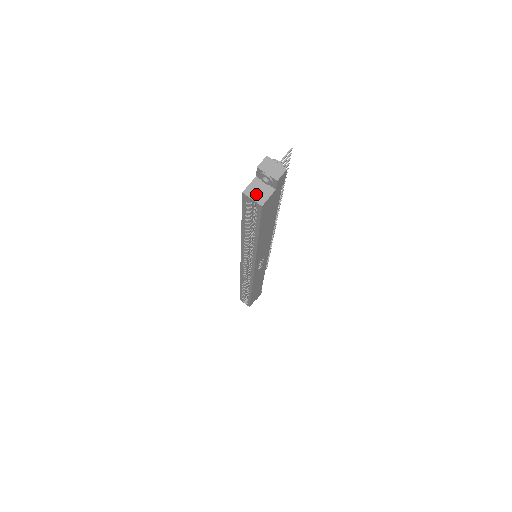
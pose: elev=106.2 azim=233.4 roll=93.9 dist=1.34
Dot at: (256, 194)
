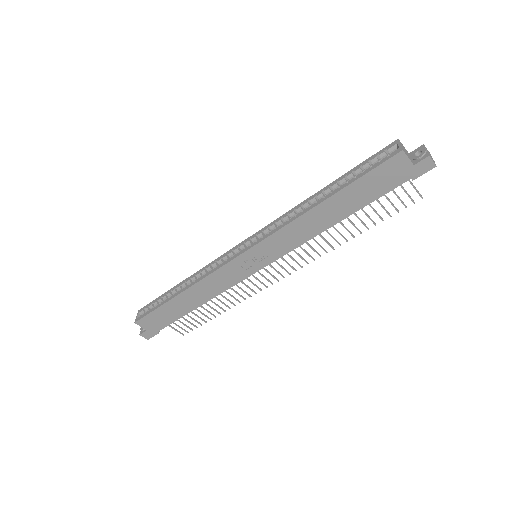
Dot at: (404, 148)
